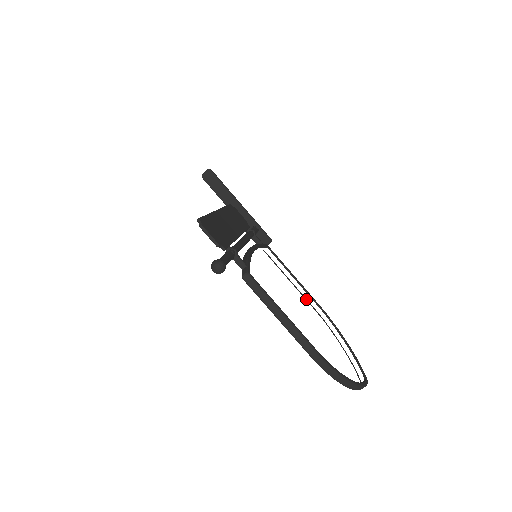
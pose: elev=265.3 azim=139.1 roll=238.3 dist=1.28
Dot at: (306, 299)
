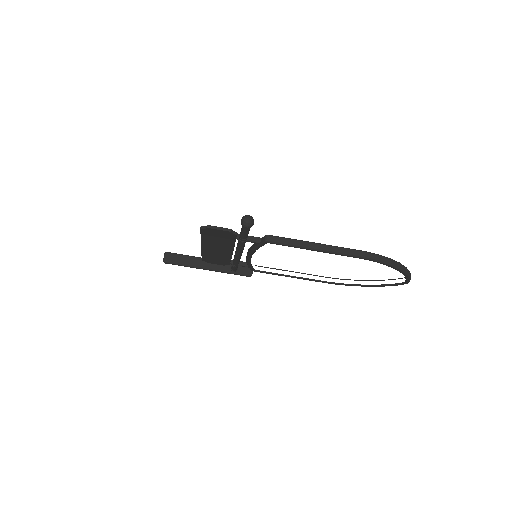
Dot at: (313, 280)
